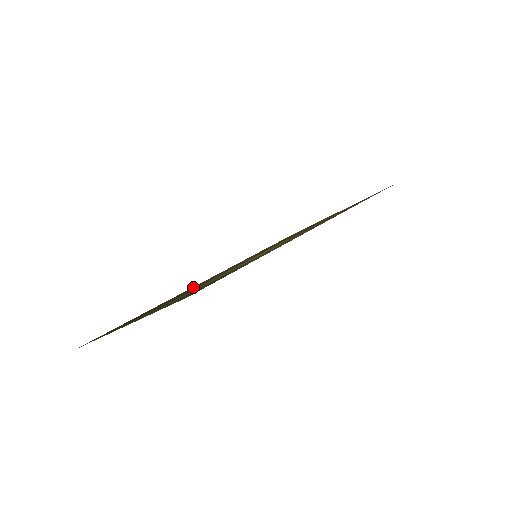
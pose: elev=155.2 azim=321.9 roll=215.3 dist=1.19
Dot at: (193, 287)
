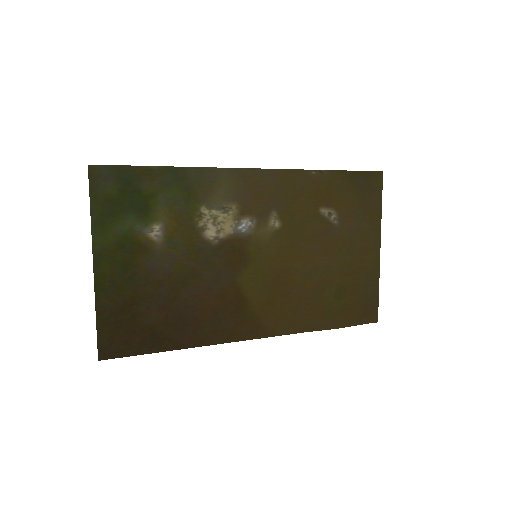
Dot at: (224, 321)
